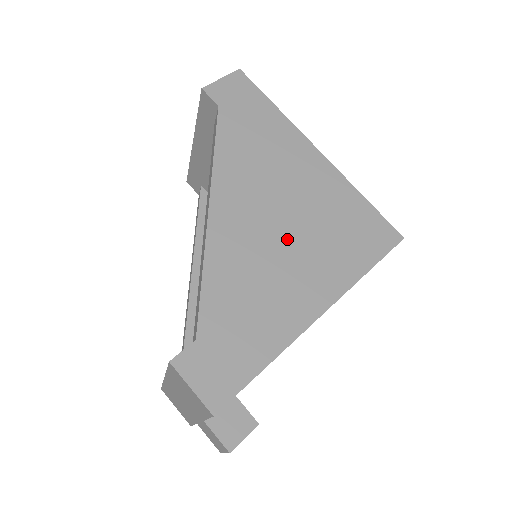
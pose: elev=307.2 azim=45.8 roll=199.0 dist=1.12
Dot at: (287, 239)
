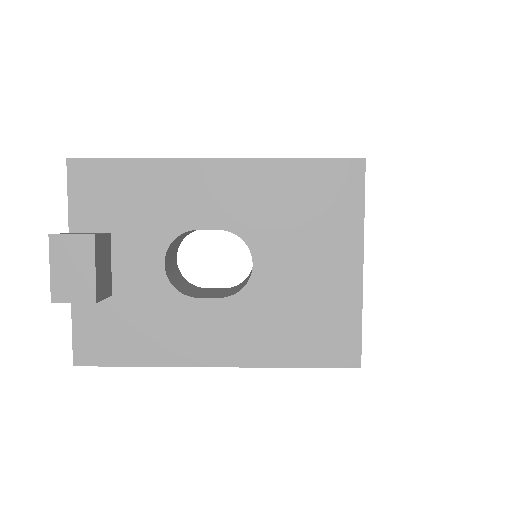
Dot at: occluded
